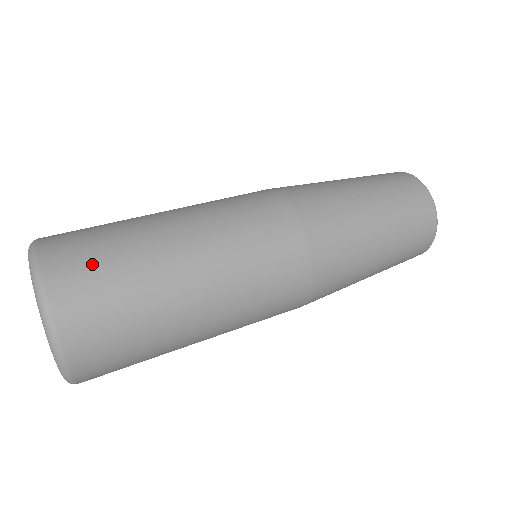
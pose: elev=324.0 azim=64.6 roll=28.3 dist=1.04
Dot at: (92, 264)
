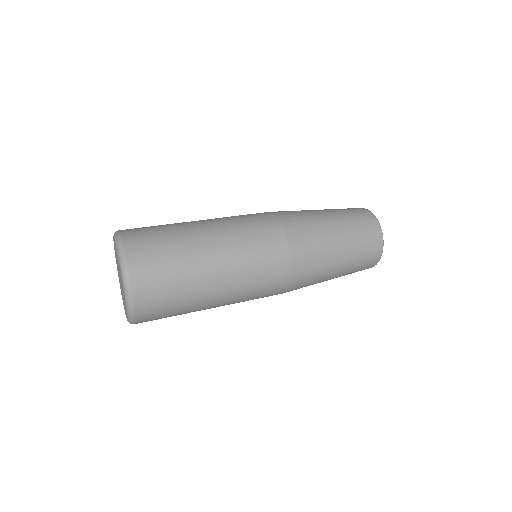
Dot at: (147, 227)
